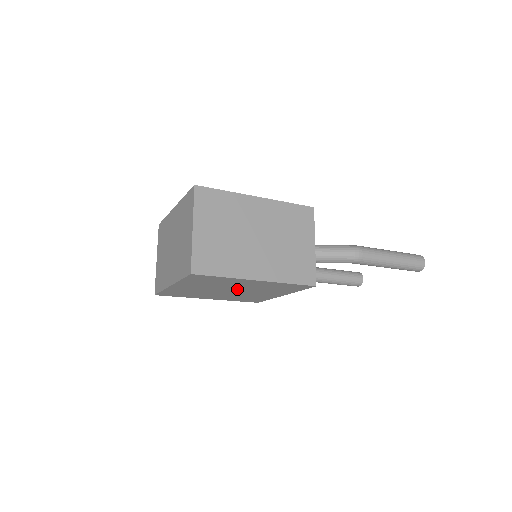
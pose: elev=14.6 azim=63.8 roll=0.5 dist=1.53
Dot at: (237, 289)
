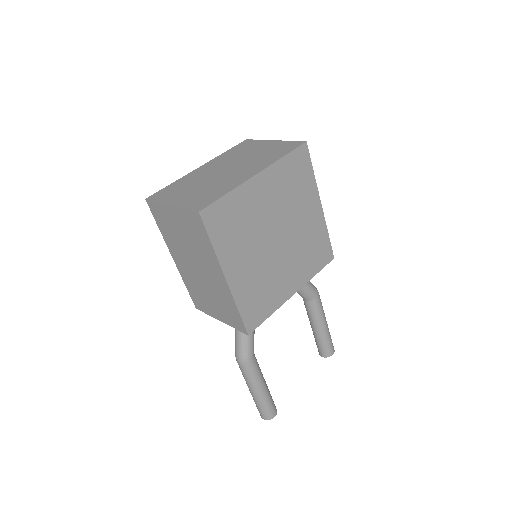
Dot at: (286, 234)
